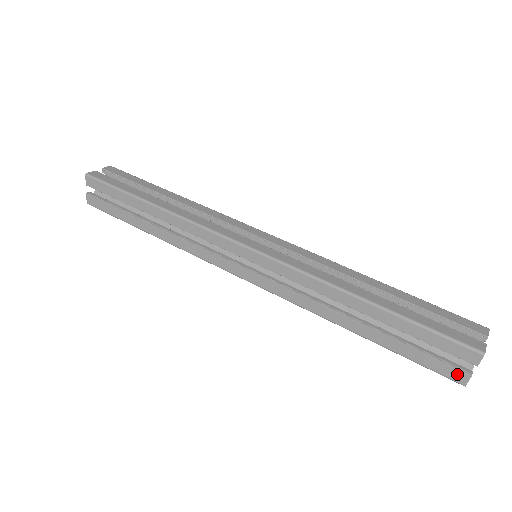
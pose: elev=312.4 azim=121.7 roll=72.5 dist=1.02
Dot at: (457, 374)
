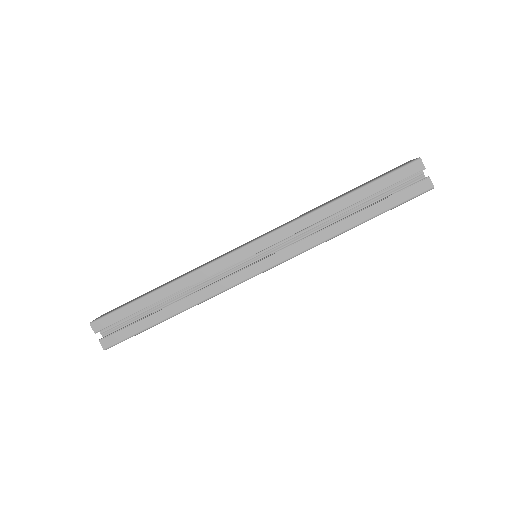
Dot at: occluded
